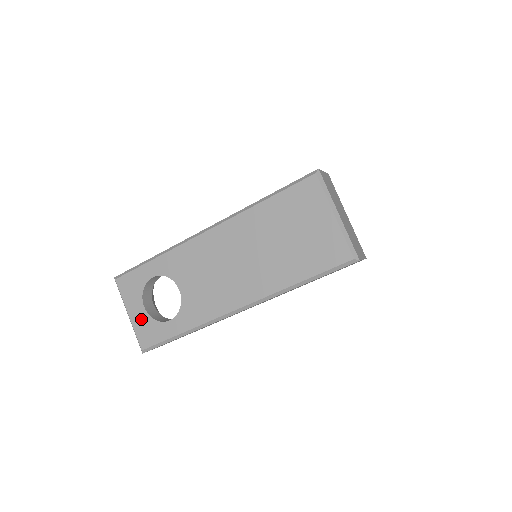
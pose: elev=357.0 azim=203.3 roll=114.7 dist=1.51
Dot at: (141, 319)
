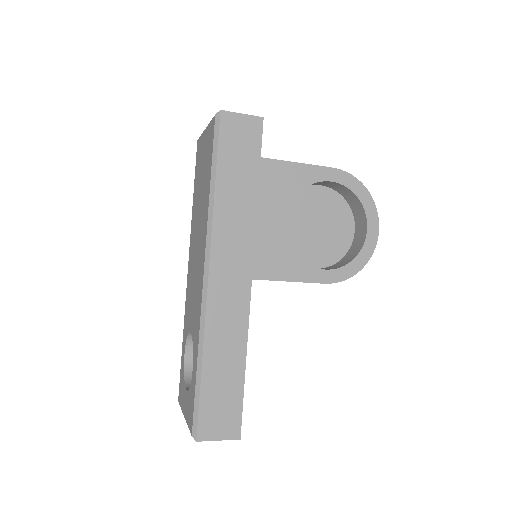
Dot at: (187, 404)
